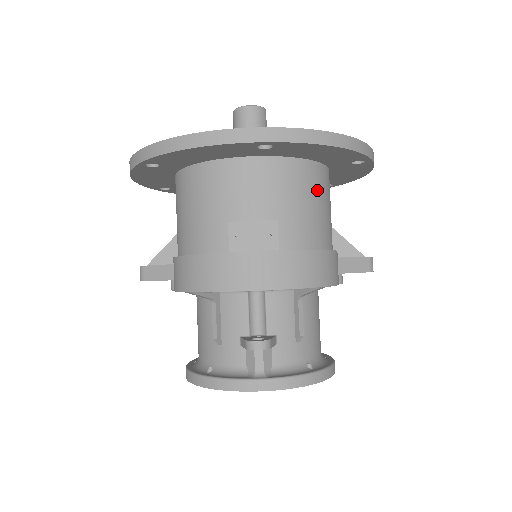
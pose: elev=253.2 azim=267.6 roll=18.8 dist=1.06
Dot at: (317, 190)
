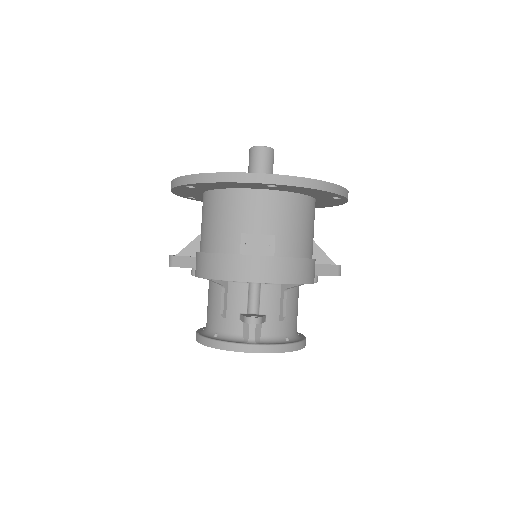
Dot at: (305, 215)
